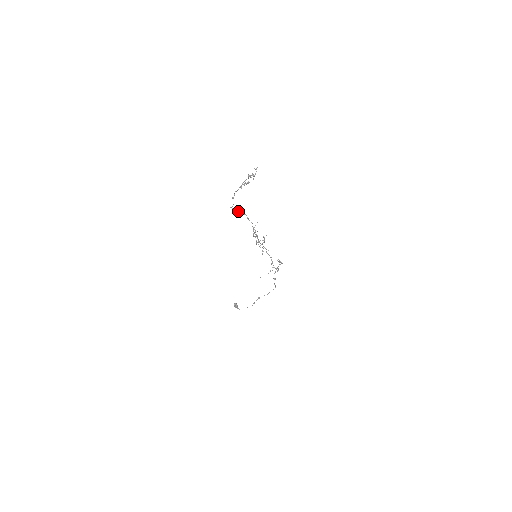
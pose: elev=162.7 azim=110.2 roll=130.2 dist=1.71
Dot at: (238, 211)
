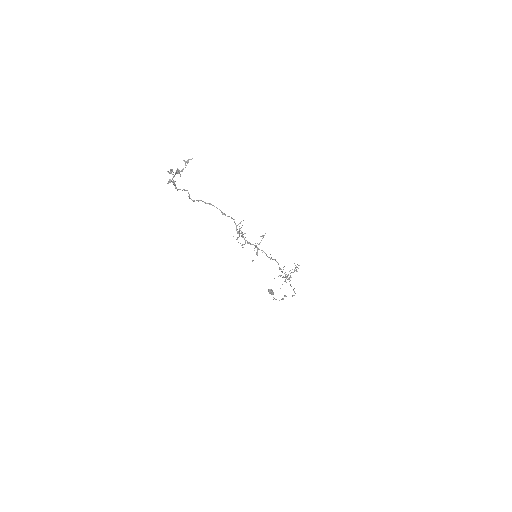
Dot at: (206, 203)
